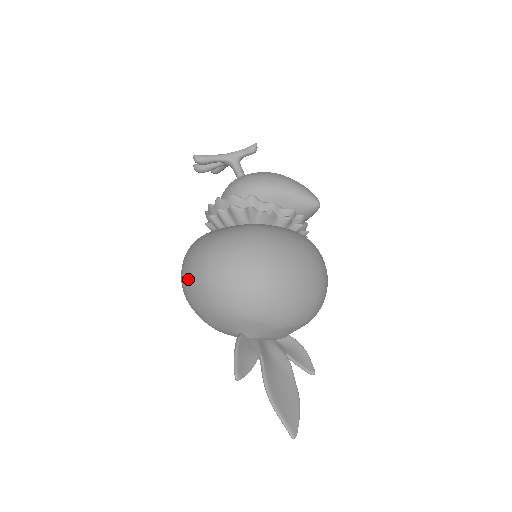
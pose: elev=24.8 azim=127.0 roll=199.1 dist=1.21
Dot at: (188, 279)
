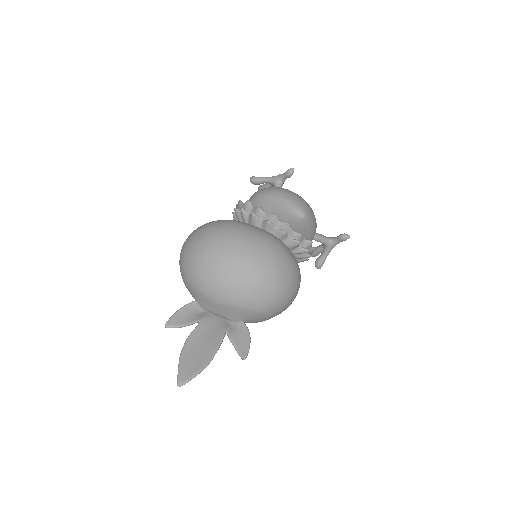
Dot at: occluded
